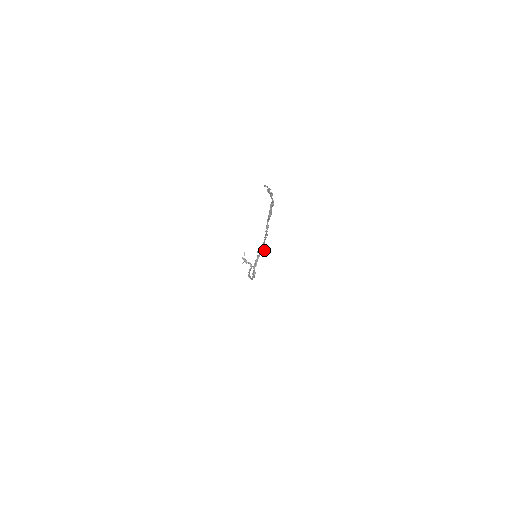
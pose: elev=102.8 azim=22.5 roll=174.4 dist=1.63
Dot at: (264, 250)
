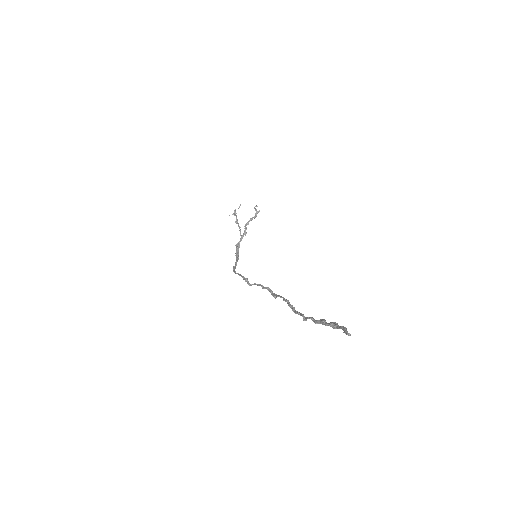
Dot at: (275, 297)
